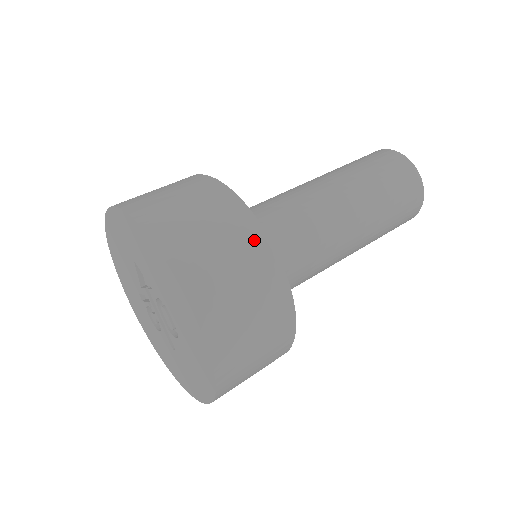
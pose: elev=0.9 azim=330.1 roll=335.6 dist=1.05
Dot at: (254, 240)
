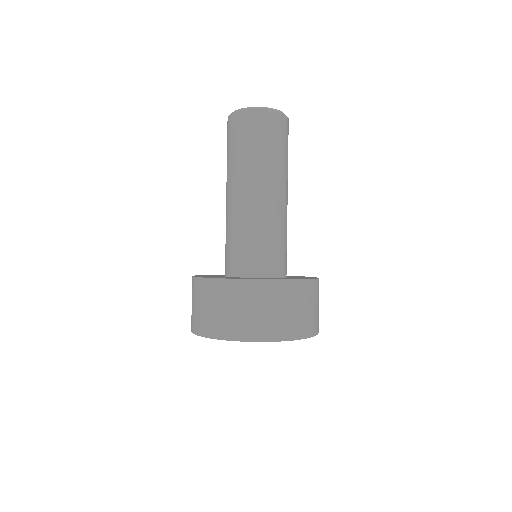
Dot at: (318, 287)
